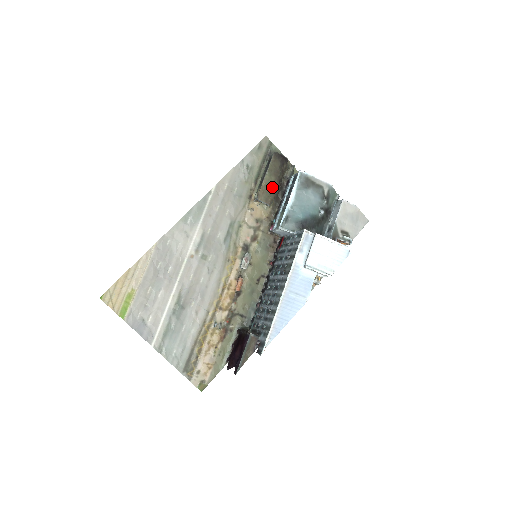
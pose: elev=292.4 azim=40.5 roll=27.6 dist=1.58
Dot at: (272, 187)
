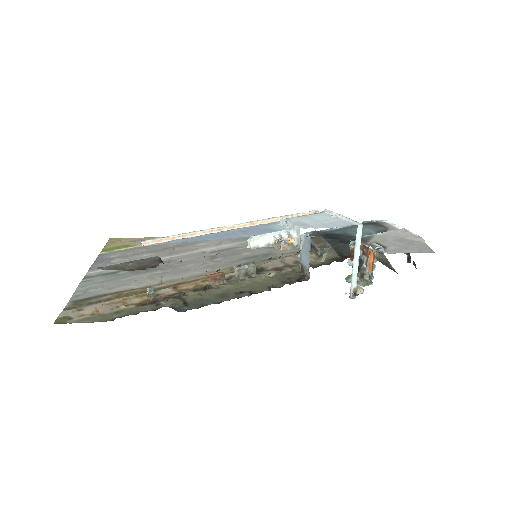
Dot at: occluded
